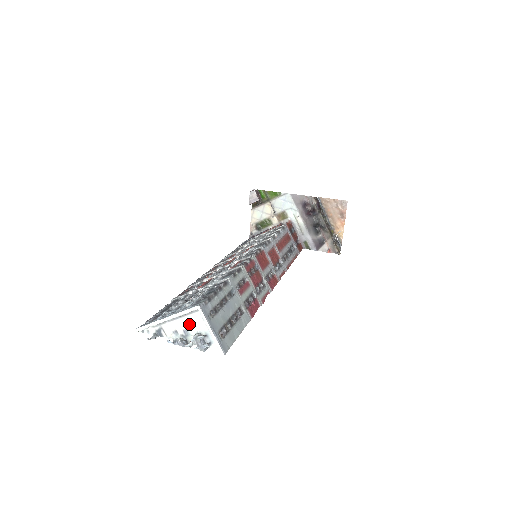
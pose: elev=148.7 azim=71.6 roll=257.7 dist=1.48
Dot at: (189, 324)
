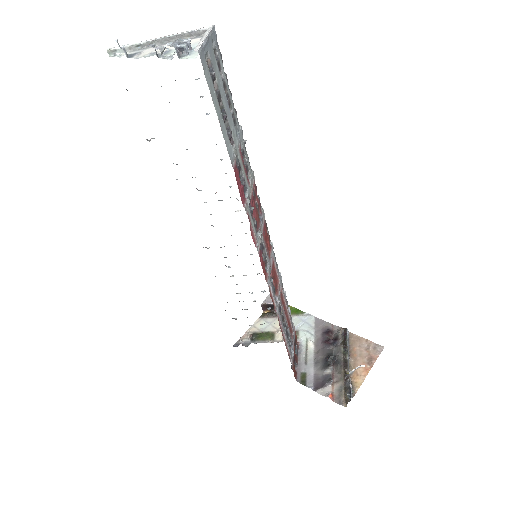
Dot at: occluded
